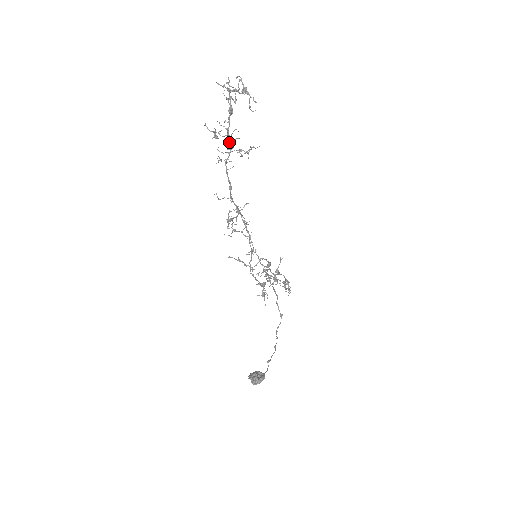
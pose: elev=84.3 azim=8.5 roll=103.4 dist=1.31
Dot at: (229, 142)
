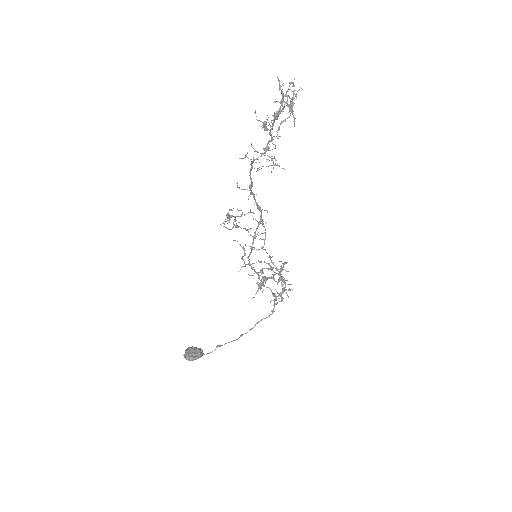
Dot at: (268, 143)
